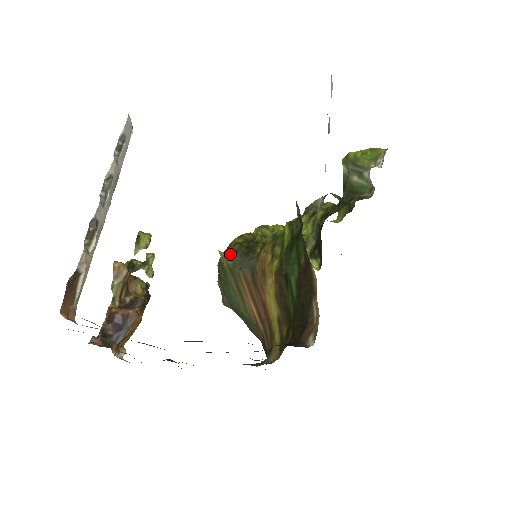
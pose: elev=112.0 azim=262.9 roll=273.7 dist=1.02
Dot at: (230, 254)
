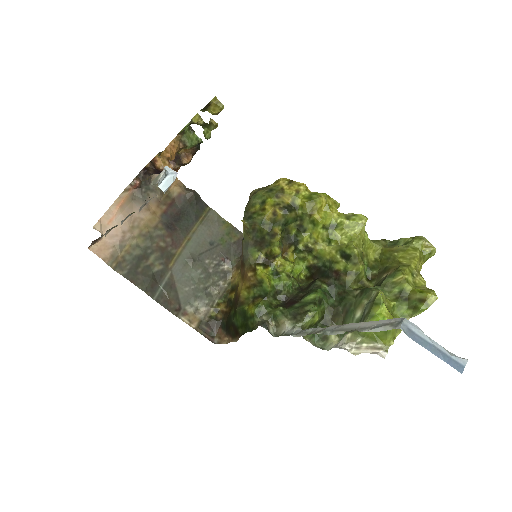
Dot at: (248, 228)
